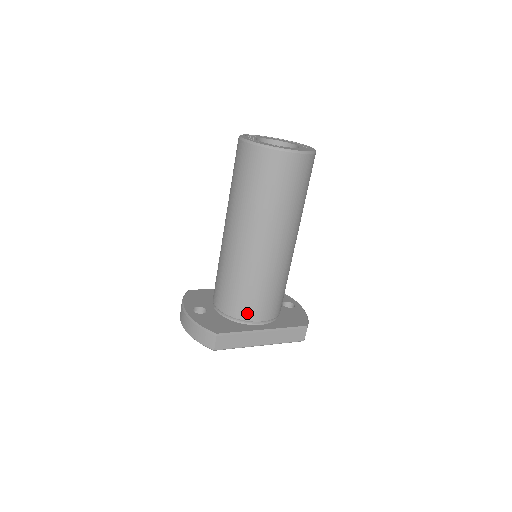
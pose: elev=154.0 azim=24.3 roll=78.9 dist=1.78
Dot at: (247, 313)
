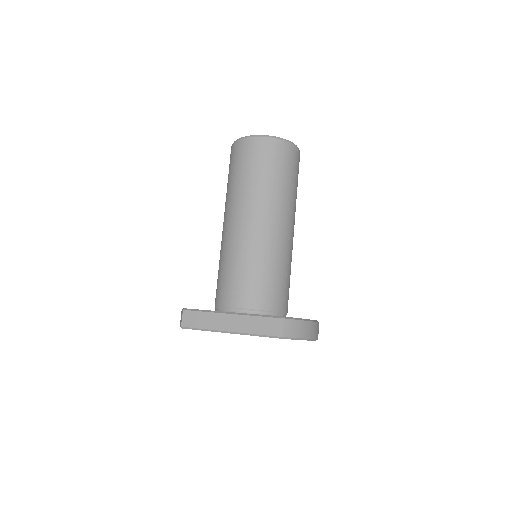
Dot at: (223, 298)
